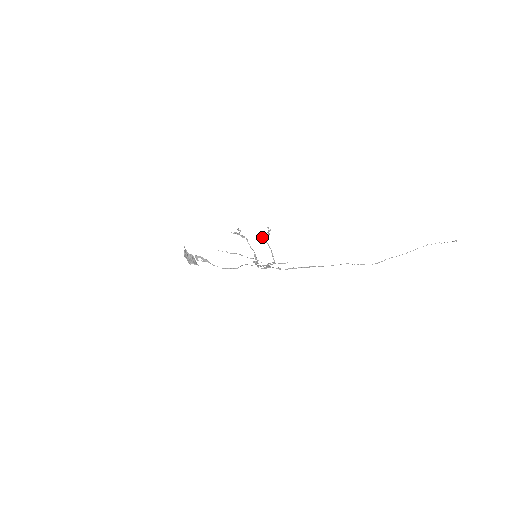
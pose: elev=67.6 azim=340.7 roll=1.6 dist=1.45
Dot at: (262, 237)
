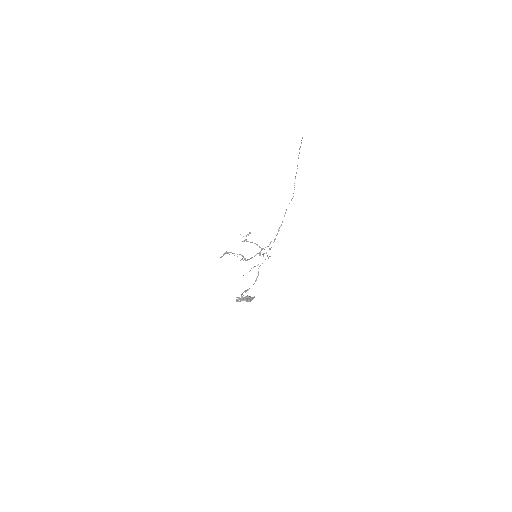
Dot at: occluded
